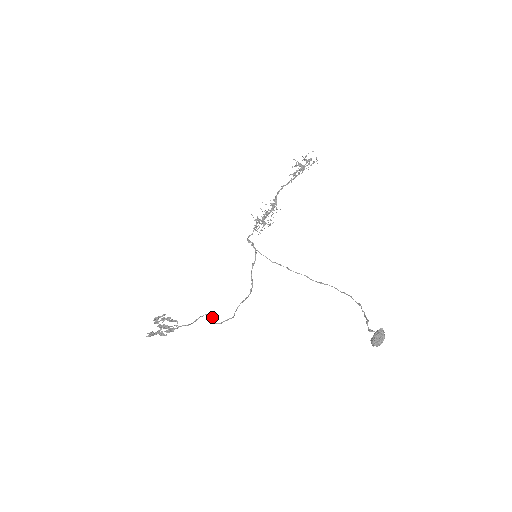
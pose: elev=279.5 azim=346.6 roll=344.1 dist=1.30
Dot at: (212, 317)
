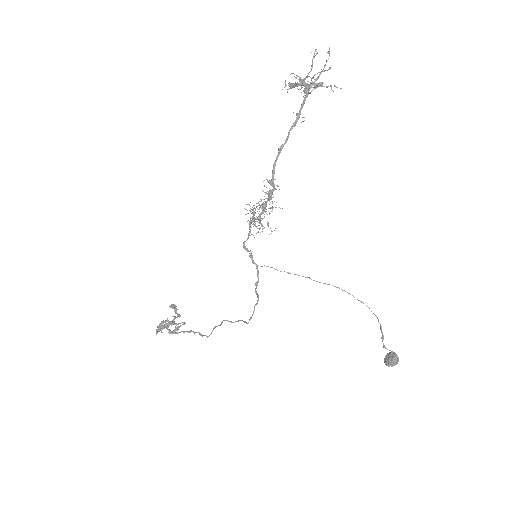
Dot at: (220, 325)
